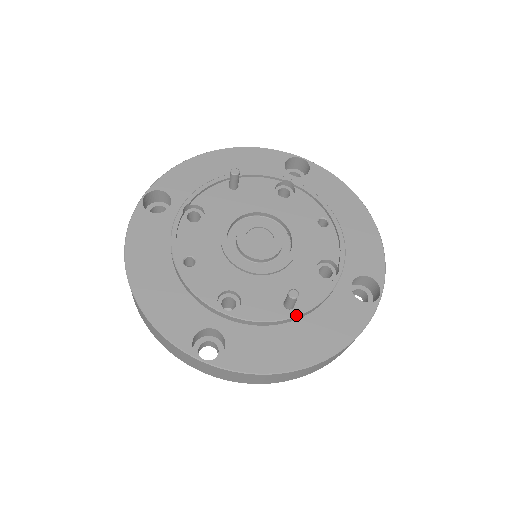
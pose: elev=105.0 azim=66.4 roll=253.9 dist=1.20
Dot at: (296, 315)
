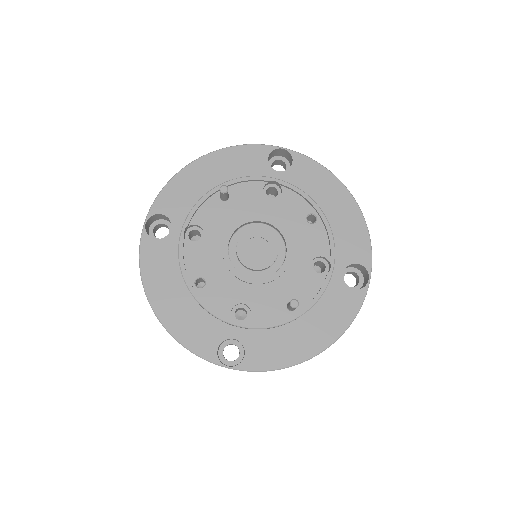
Dot at: (299, 316)
